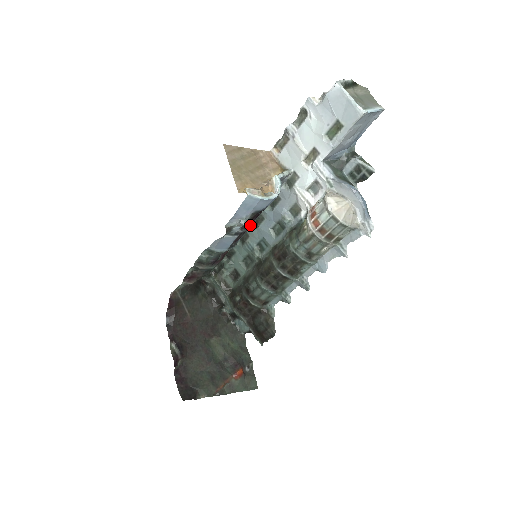
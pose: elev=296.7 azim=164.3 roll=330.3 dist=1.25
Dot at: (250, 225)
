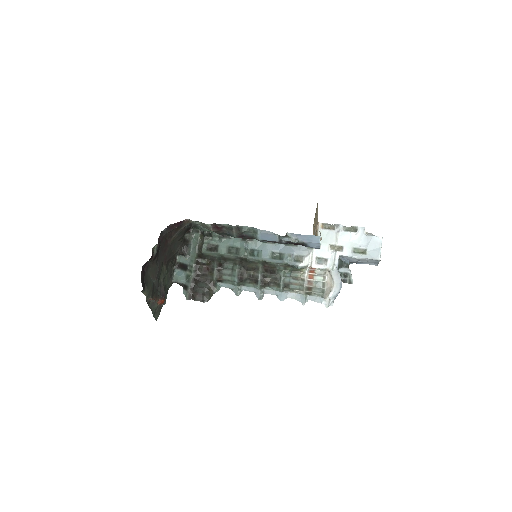
Dot at: (286, 243)
